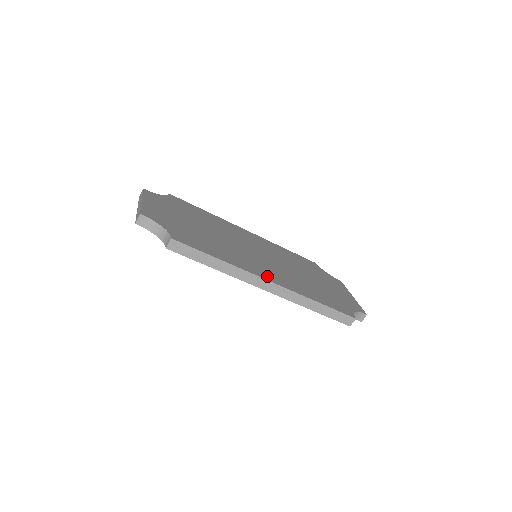
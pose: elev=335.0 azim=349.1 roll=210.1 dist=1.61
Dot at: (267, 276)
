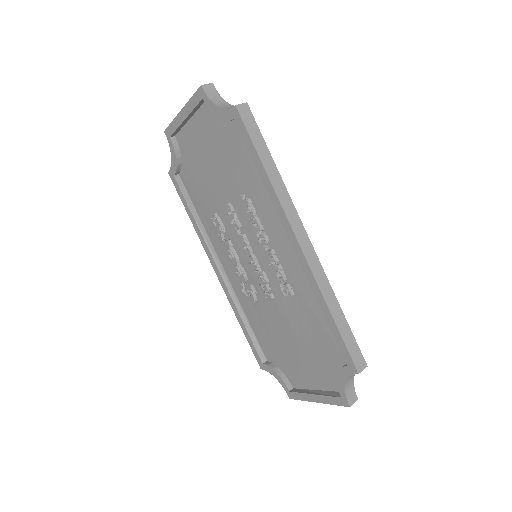
Dot at: occluded
